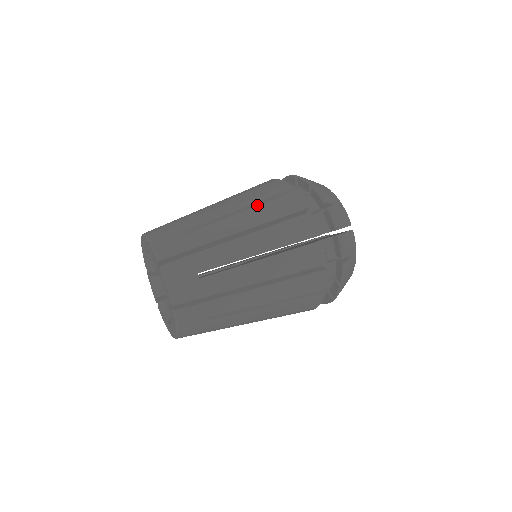
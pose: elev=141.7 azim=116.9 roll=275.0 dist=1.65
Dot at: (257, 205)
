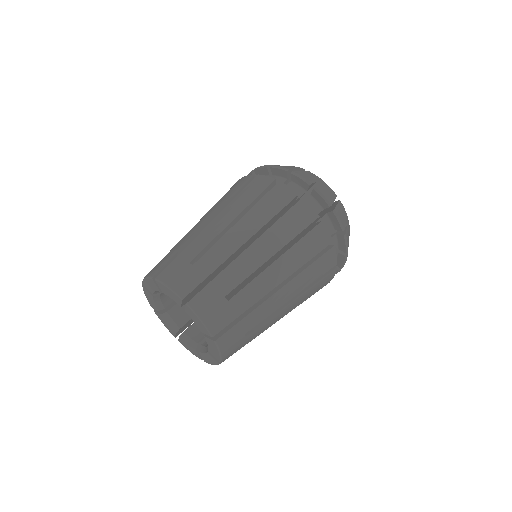
Dot at: occluded
